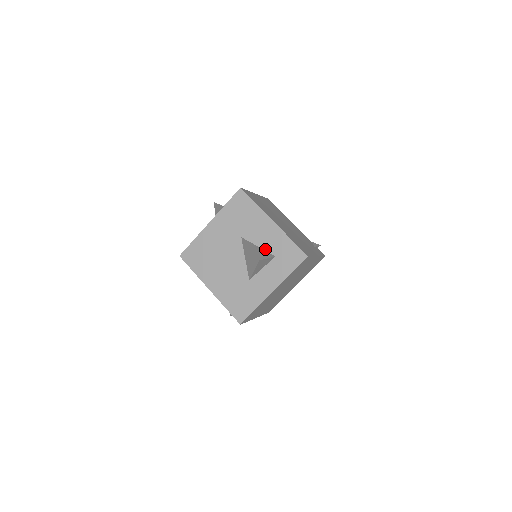
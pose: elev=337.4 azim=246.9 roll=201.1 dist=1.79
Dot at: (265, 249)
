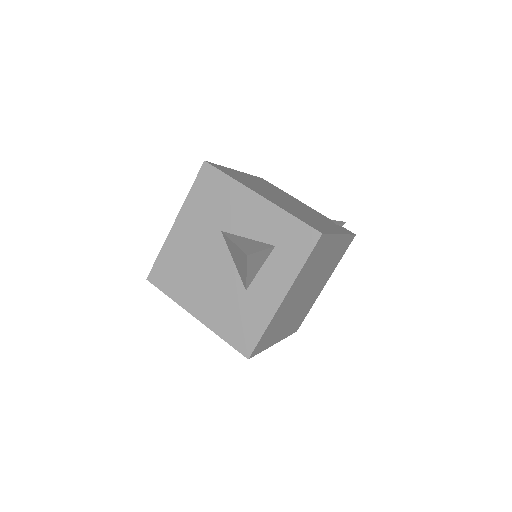
Dot at: (258, 239)
